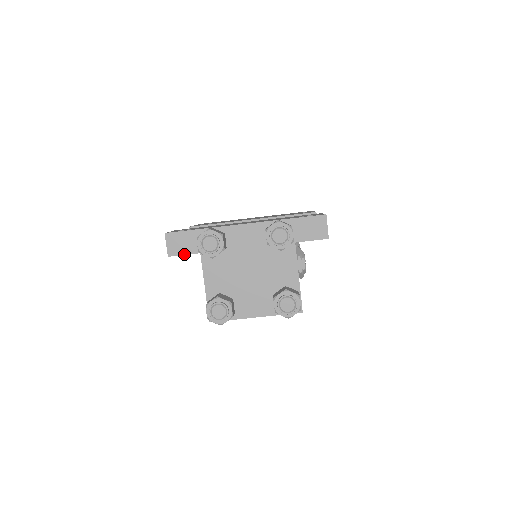
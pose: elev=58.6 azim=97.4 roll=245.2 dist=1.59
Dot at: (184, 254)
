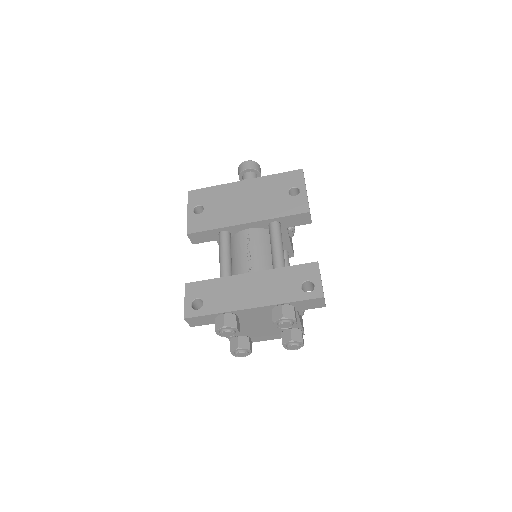
Dot at: occluded
